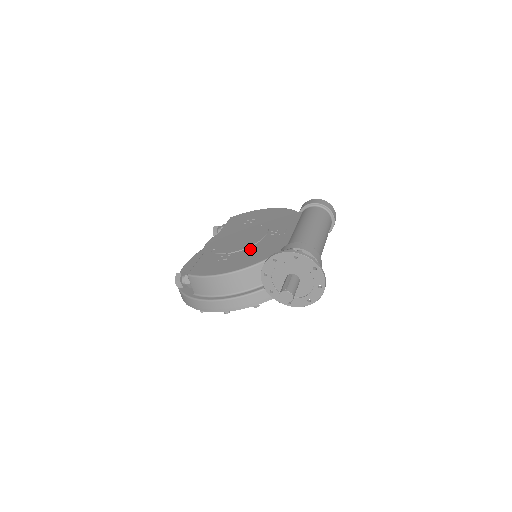
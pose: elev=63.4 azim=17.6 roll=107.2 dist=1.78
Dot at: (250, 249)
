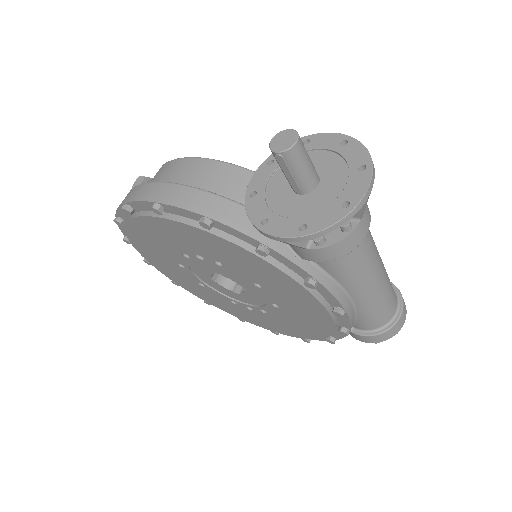
Dot at: occluded
